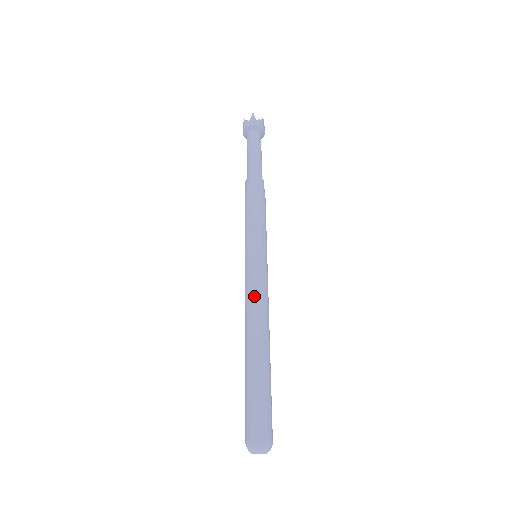
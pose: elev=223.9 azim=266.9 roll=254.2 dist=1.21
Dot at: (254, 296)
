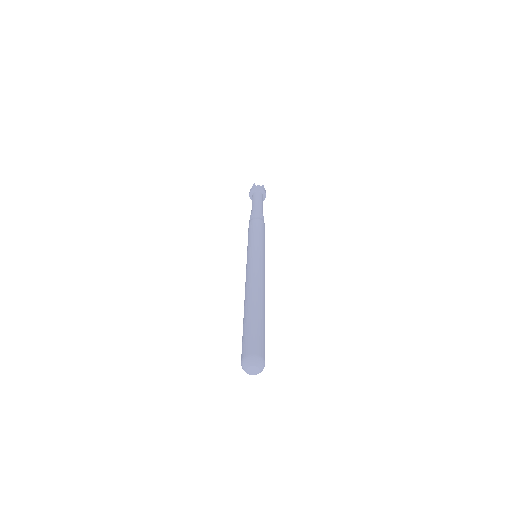
Dot at: (249, 273)
